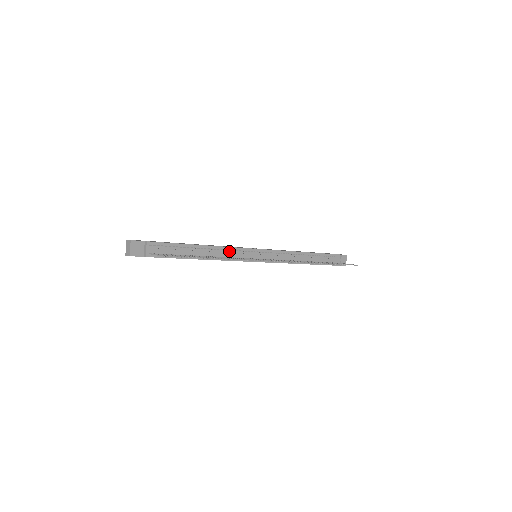
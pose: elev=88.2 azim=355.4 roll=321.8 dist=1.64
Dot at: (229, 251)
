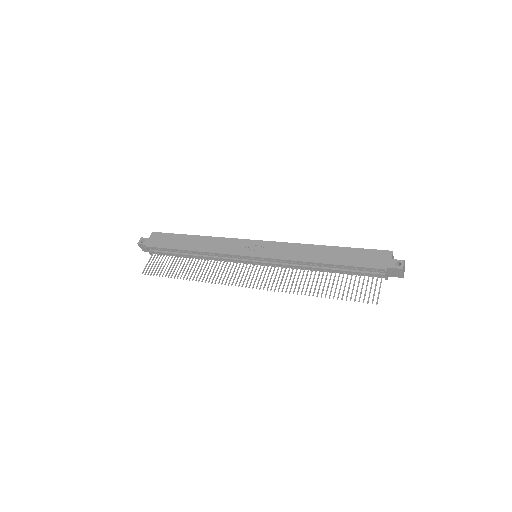
Dot at: (218, 255)
